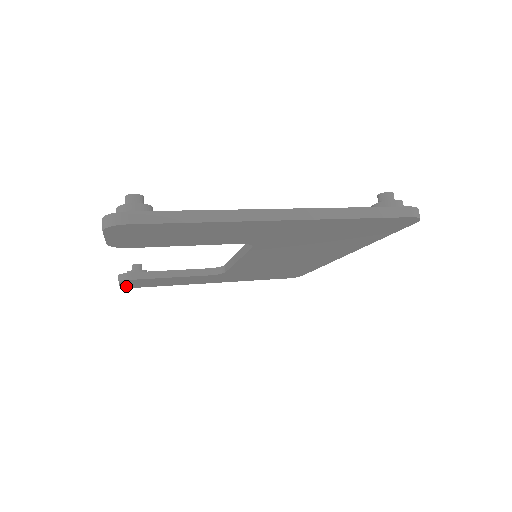
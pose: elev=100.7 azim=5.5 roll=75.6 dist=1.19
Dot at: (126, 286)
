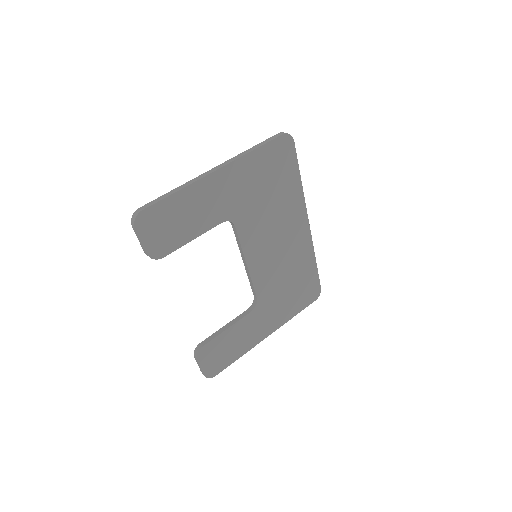
Dot at: (208, 372)
